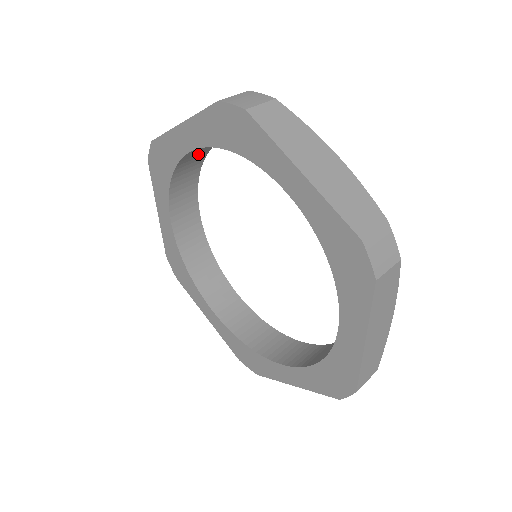
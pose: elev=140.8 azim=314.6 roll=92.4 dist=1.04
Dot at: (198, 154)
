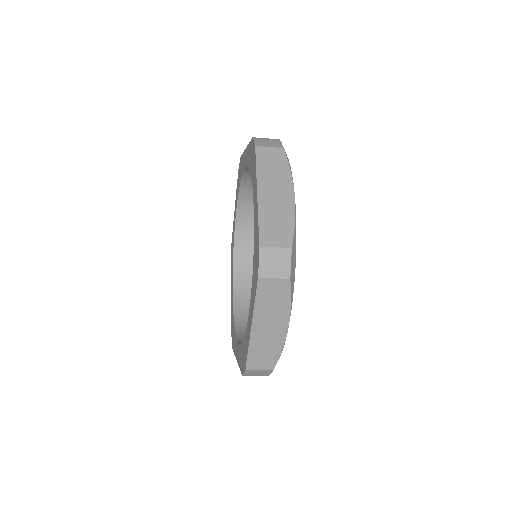
Dot at: occluded
